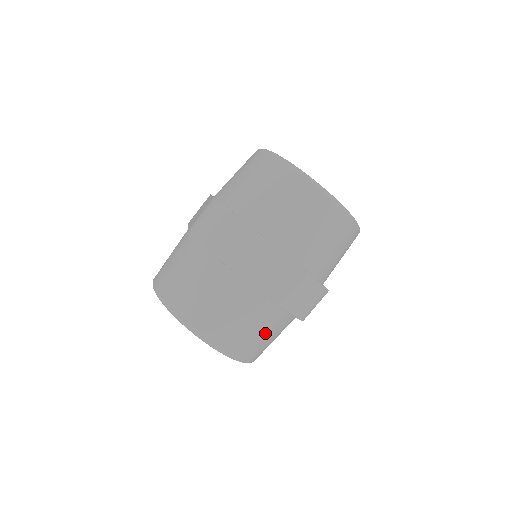
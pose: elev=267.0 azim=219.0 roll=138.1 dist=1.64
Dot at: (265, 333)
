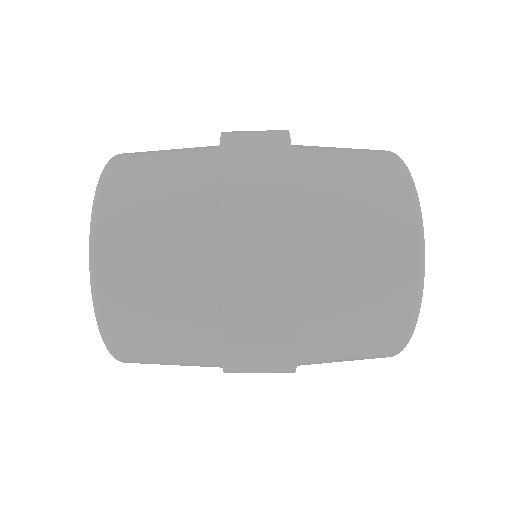
Dot at: (165, 313)
